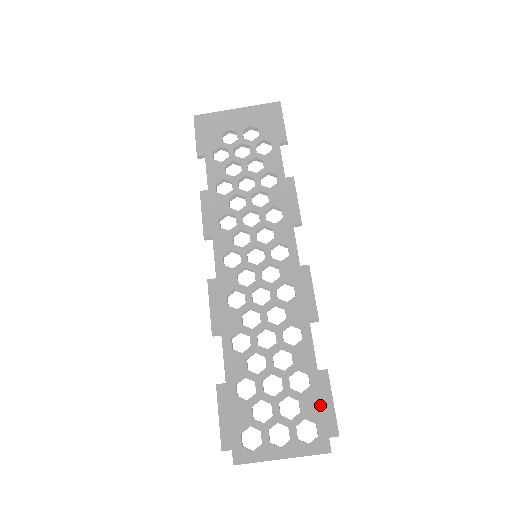
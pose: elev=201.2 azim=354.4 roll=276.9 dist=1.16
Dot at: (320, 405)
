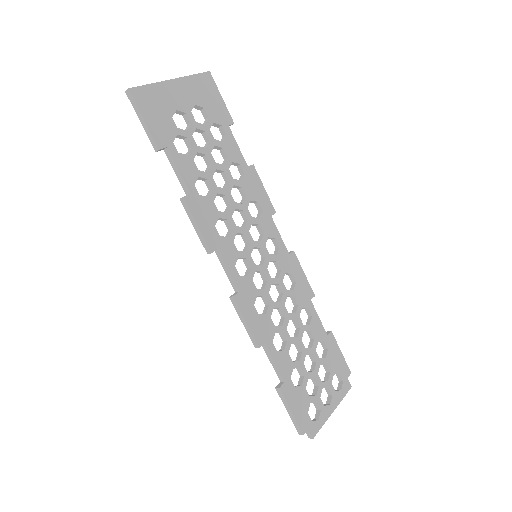
Dot at: (337, 359)
